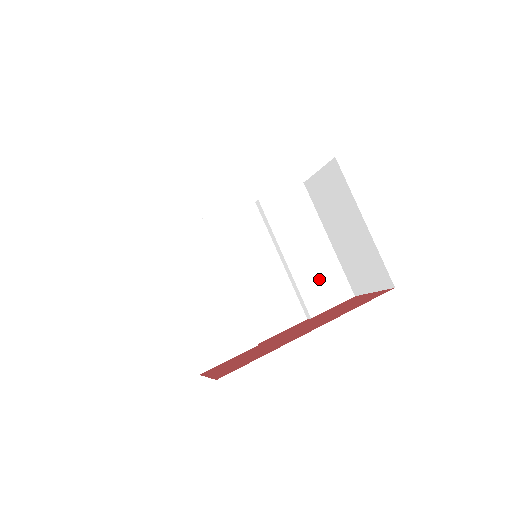
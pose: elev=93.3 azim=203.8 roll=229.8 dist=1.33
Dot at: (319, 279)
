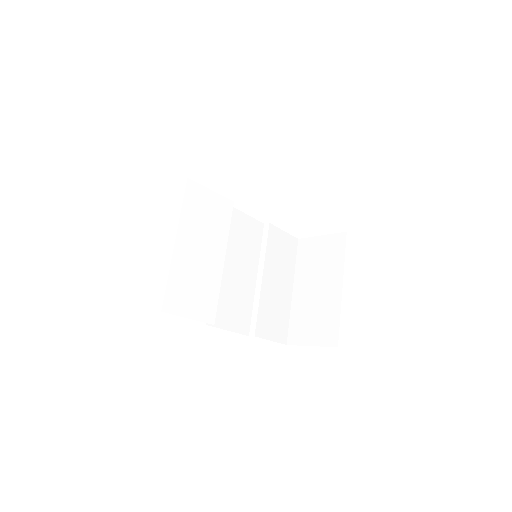
Dot at: (274, 312)
